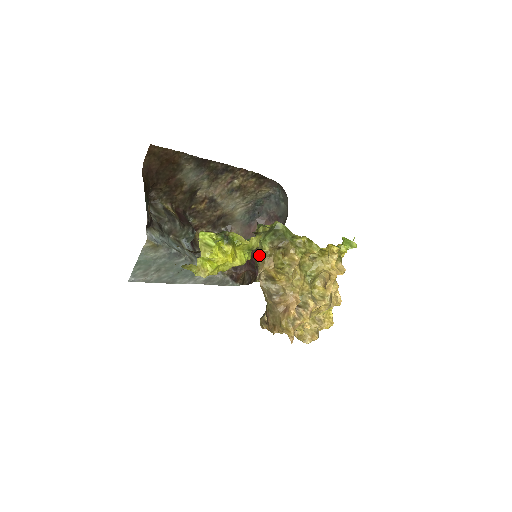
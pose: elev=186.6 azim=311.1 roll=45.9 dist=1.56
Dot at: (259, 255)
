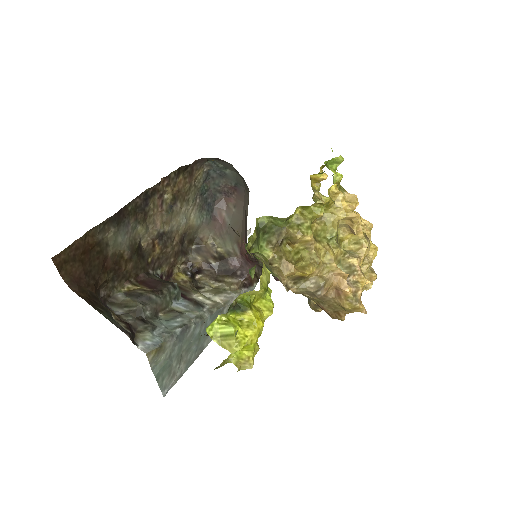
Dot at: (267, 266)
